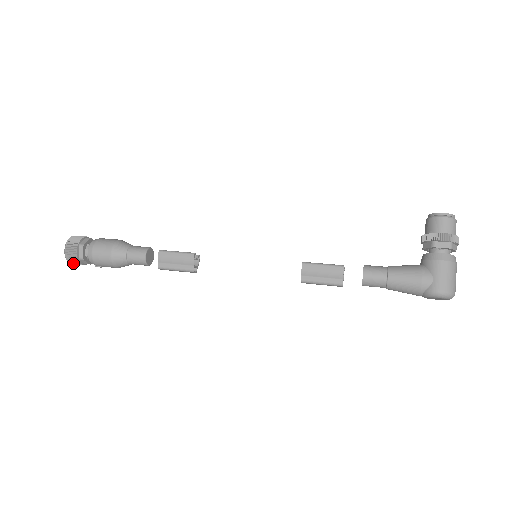
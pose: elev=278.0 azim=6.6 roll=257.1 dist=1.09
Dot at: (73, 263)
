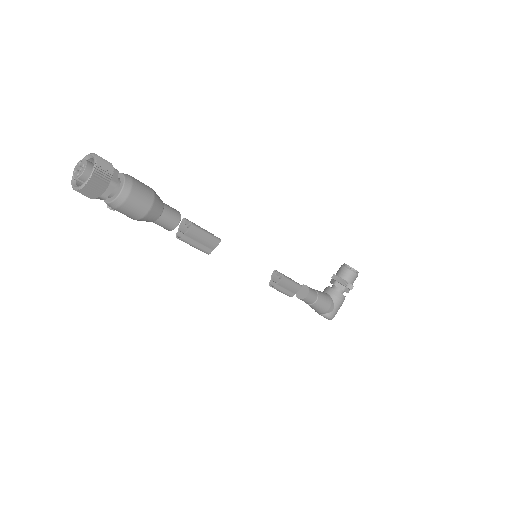
Dot at: (82, 193)
